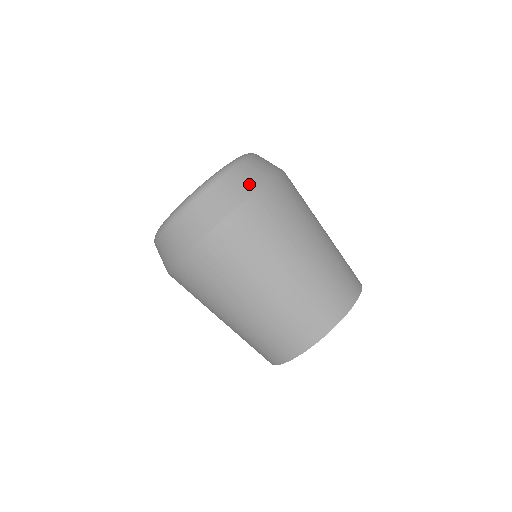
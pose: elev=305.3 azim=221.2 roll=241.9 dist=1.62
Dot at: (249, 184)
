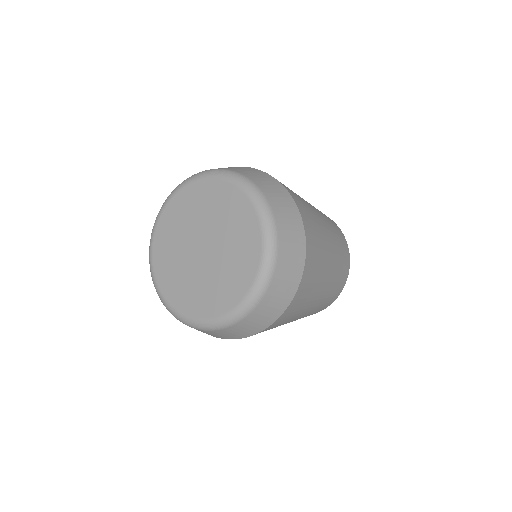
Dot at: (292, 282)
